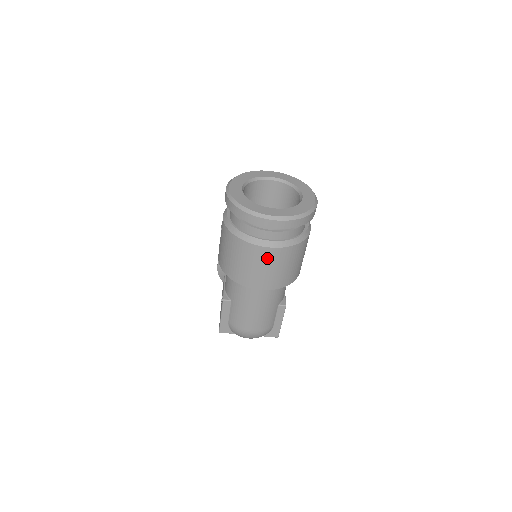
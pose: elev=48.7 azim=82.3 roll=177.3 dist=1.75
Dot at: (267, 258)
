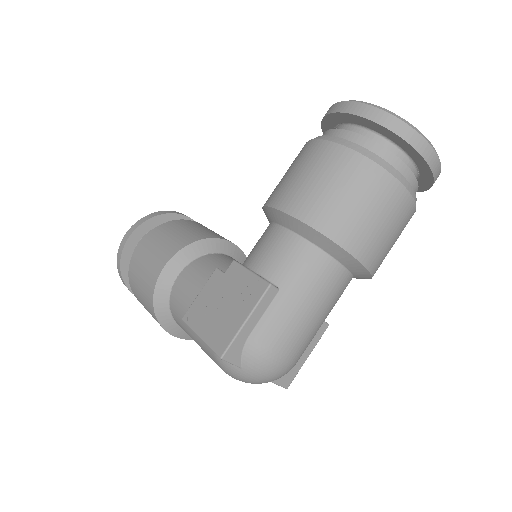
Dot at: (399, 211)
